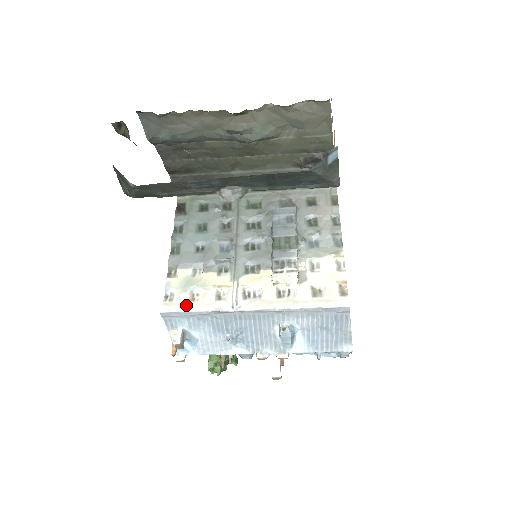
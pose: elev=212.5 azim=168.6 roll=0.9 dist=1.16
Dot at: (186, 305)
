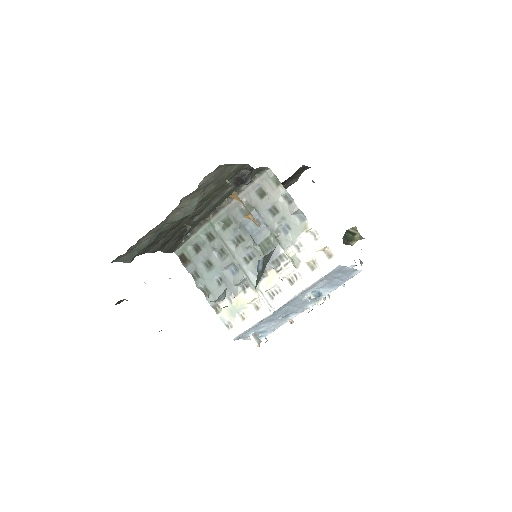
Dot at: (243, 326)
